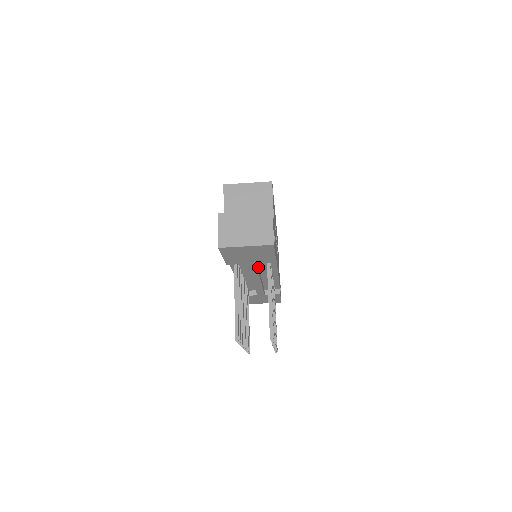
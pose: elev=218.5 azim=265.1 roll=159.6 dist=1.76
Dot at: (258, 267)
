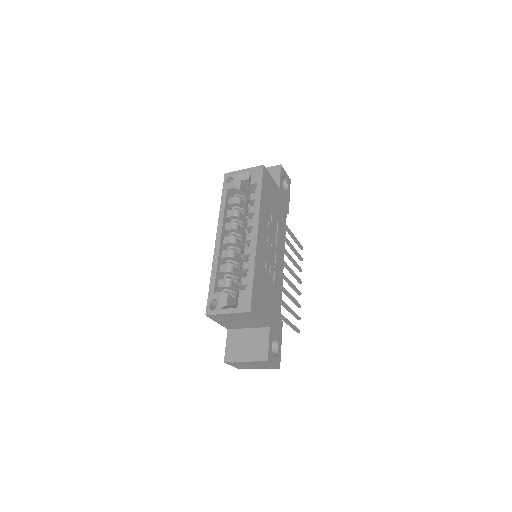
Dot at: occluded
